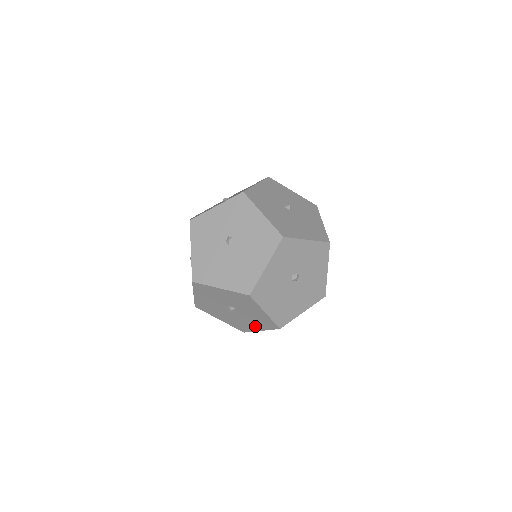
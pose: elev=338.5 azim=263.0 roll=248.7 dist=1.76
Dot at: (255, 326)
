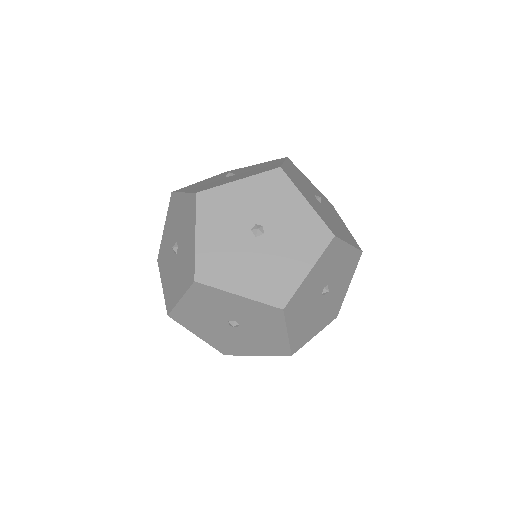
Dot at: (298, 263)
